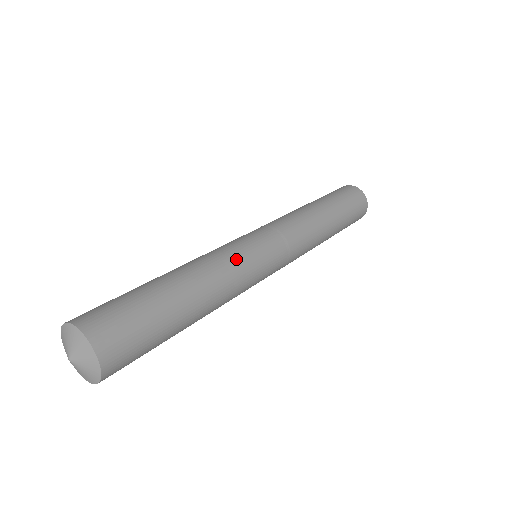
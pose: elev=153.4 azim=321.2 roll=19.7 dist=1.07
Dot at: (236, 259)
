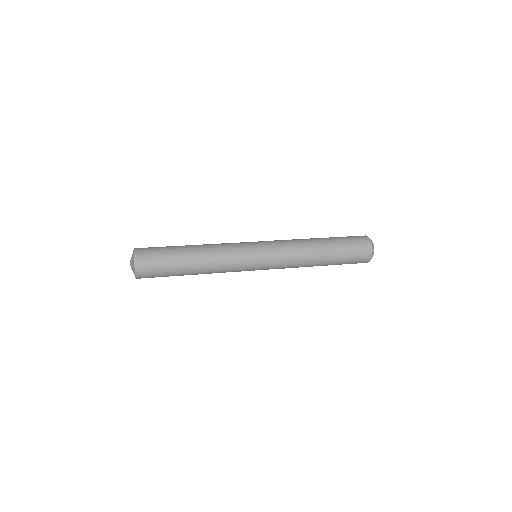
Dot at: (228, 243)
